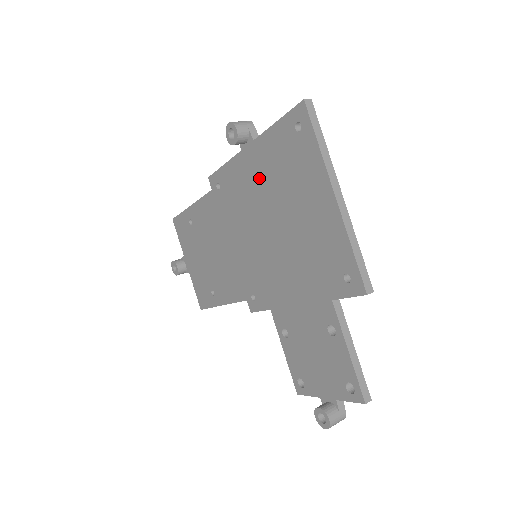
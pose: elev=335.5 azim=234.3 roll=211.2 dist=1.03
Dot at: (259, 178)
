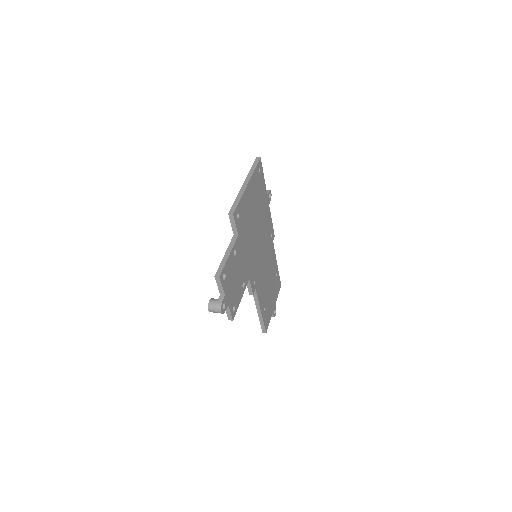
Dot at: occluded
